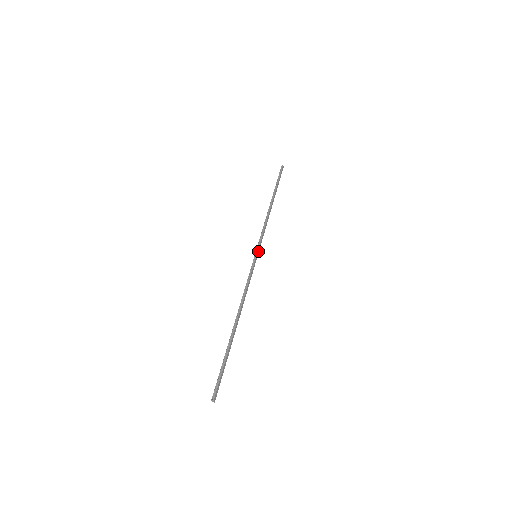
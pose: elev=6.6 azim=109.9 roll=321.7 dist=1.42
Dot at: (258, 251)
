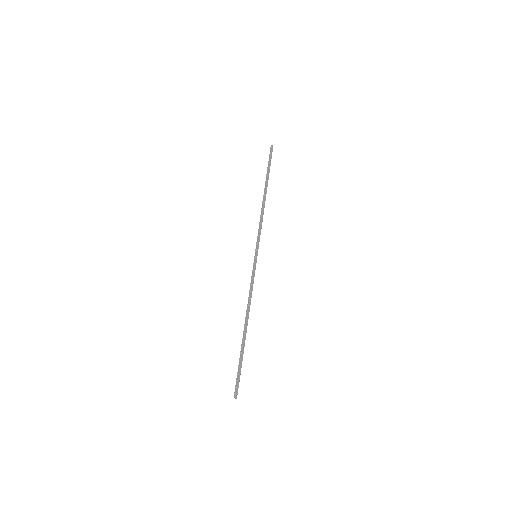
Dot at: (257, 250)
